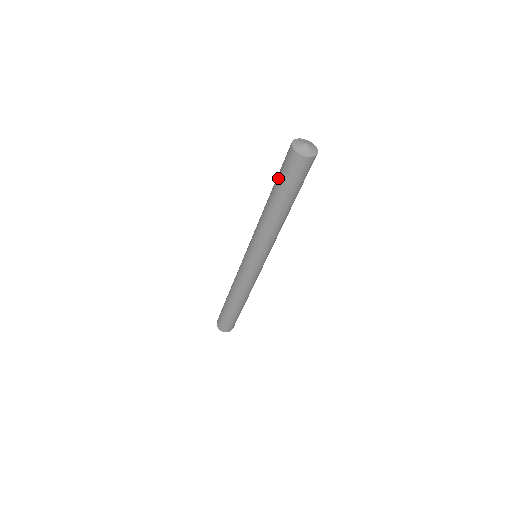
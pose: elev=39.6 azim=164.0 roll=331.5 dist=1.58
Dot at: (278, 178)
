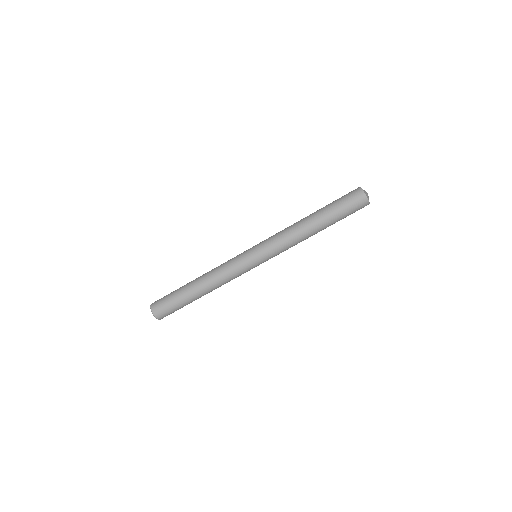
Dot at: (336, 207)
